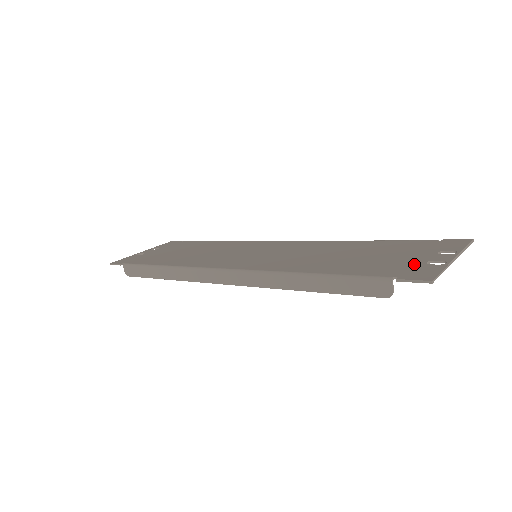
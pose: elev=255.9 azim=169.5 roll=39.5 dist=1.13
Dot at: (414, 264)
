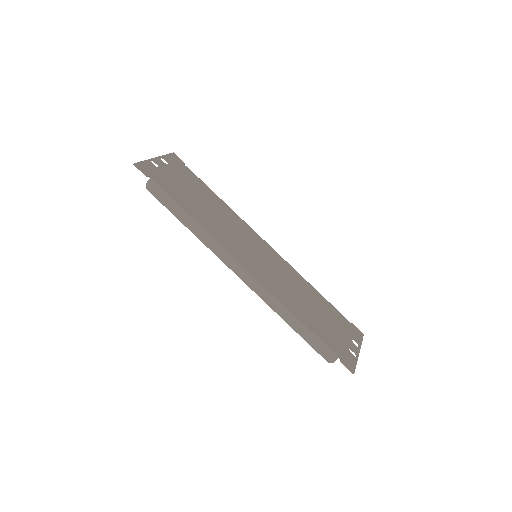
Dot at: (345, 348)
